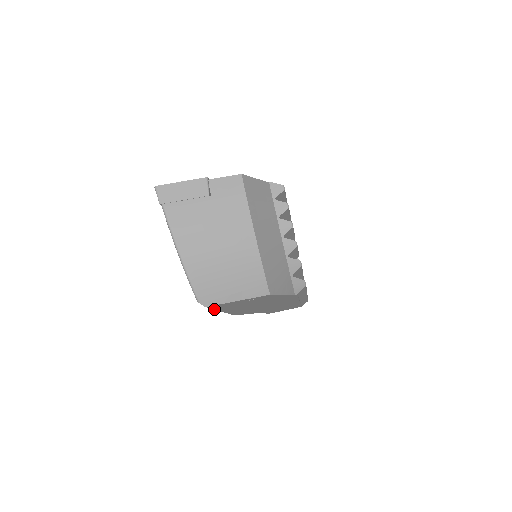
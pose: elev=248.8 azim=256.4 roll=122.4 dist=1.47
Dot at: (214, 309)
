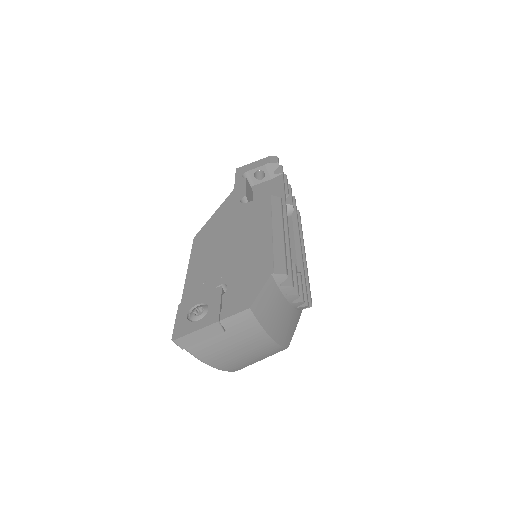
Dot at: occluded
